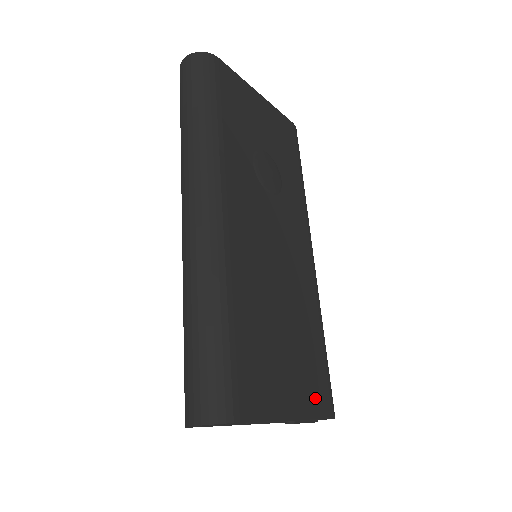
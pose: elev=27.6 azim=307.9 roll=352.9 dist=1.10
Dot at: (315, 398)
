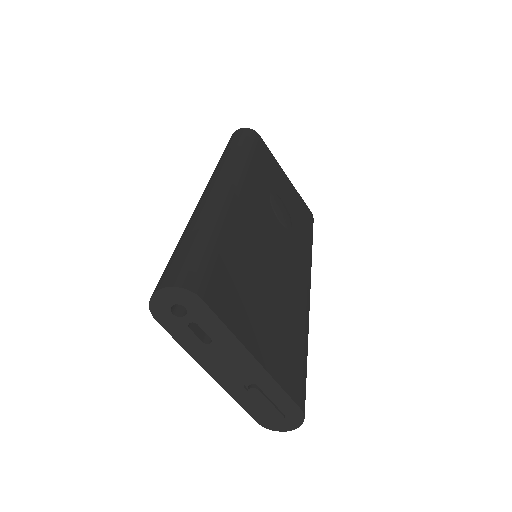
Dot at: (285, 373)
